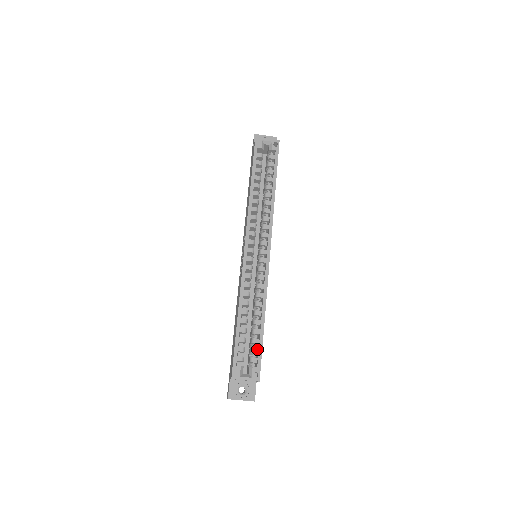
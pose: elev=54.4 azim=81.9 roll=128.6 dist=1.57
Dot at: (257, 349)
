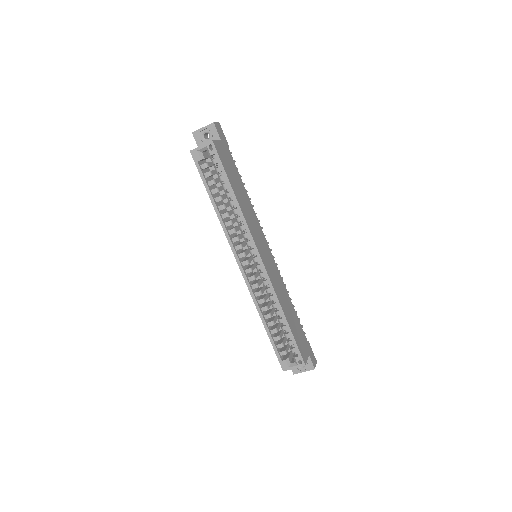
Dot at: (292, 341)
